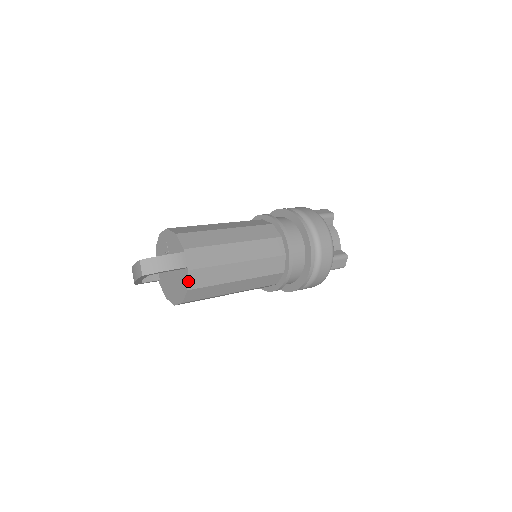
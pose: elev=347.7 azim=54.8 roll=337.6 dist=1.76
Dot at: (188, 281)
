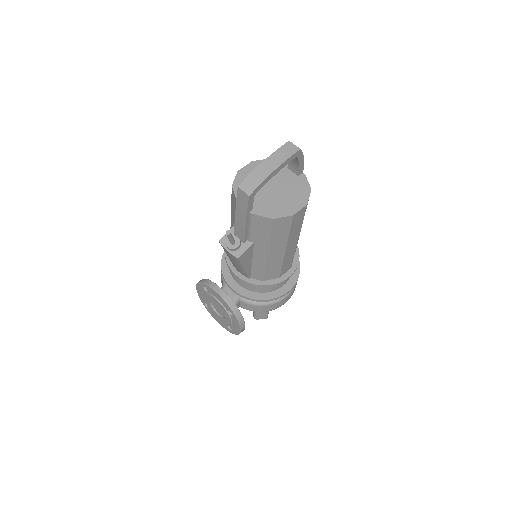
Dot at: (308, 182)
